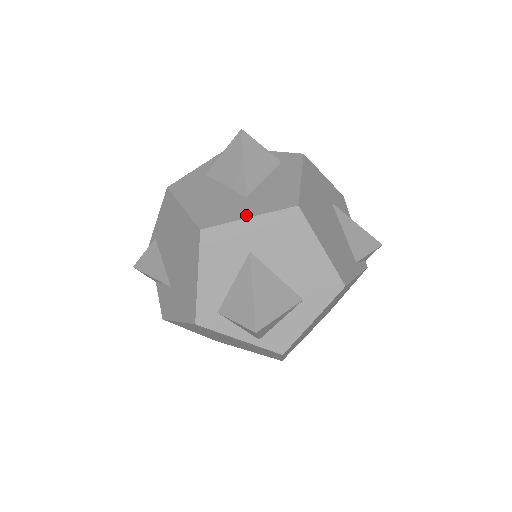
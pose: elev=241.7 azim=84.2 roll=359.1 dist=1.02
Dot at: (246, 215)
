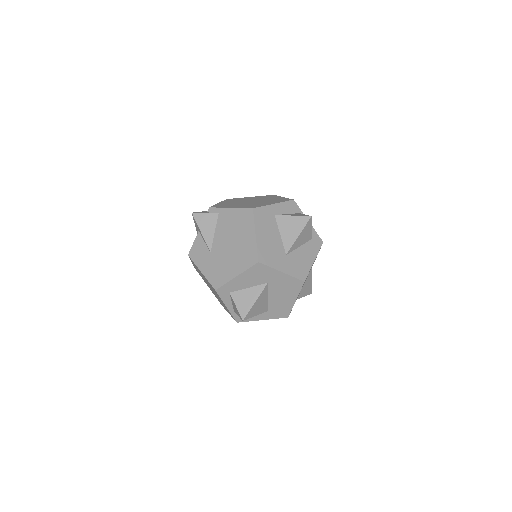
Dot at: (281, 269)
